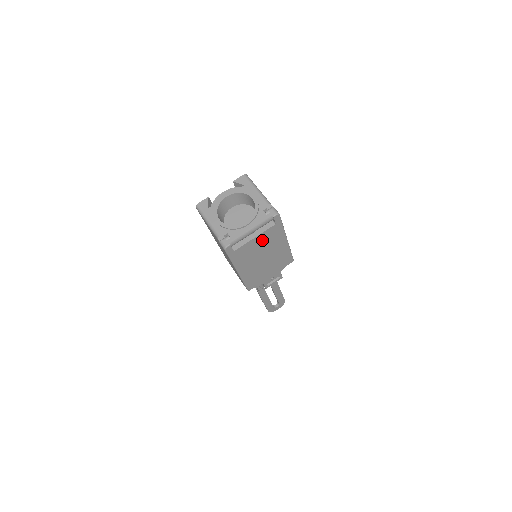
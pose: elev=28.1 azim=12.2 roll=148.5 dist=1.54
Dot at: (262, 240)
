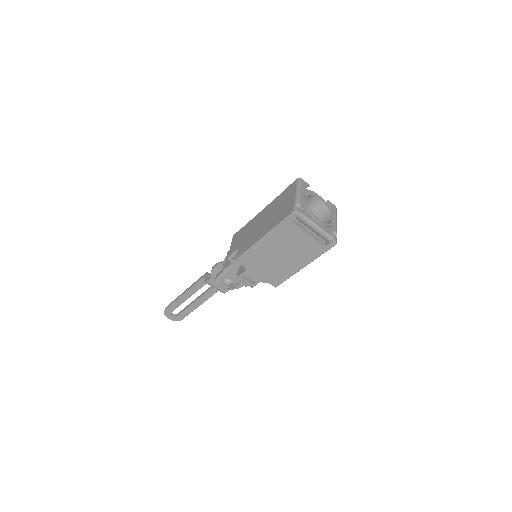
Dot at: (305, 243)
